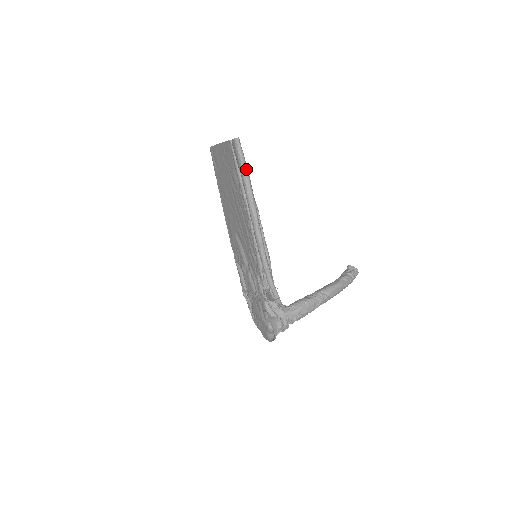
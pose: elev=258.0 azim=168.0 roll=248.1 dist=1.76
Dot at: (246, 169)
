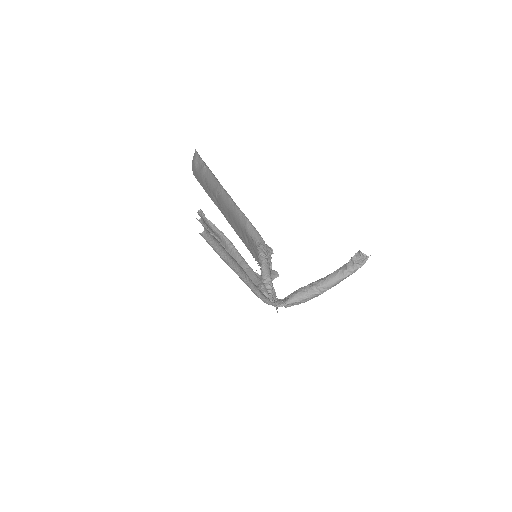
Dot at: (219, 251)
